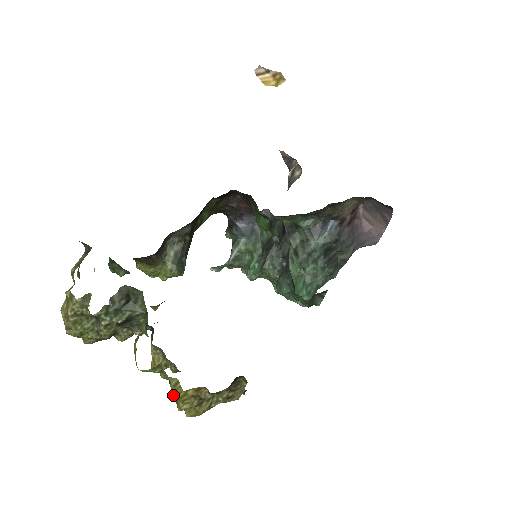
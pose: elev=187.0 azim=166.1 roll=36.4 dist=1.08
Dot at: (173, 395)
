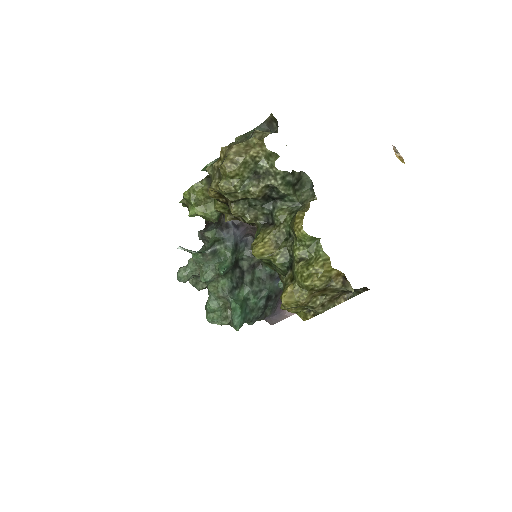
Dot at: (316, 267)
